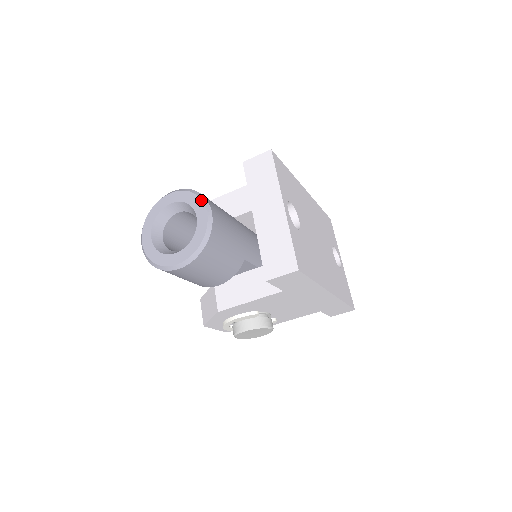
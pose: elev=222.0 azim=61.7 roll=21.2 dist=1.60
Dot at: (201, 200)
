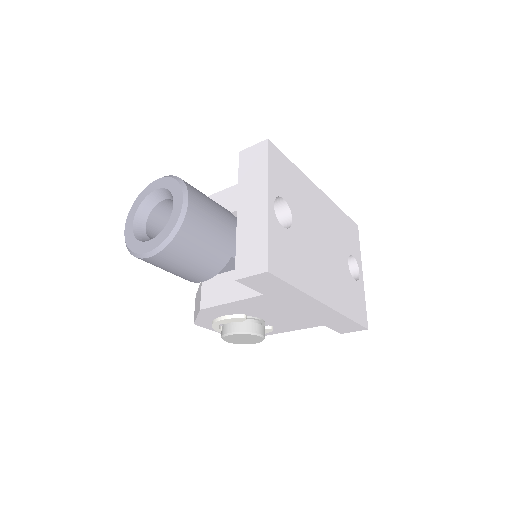
Dot at: (181, 187)
